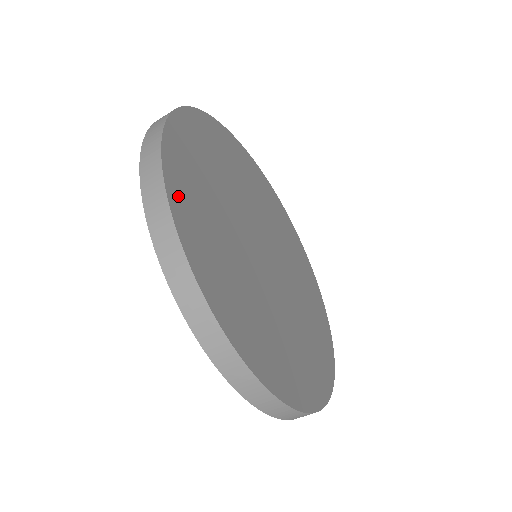
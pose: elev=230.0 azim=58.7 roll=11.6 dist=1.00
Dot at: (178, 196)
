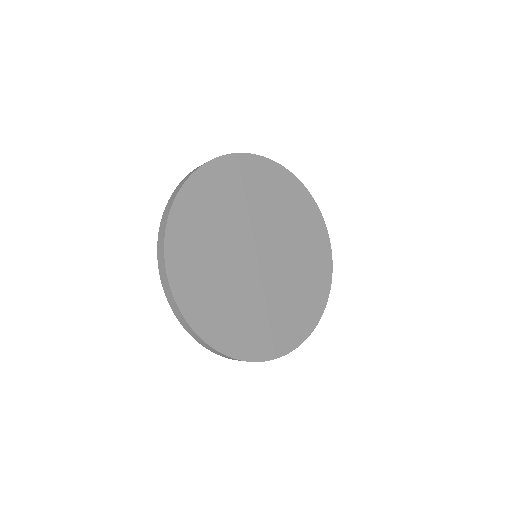
Dot at: (175, 236)
